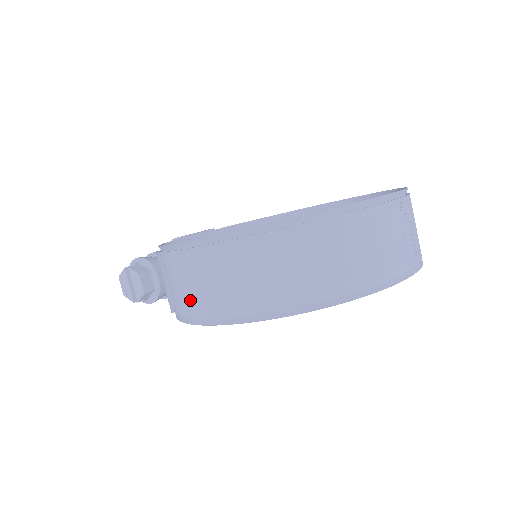
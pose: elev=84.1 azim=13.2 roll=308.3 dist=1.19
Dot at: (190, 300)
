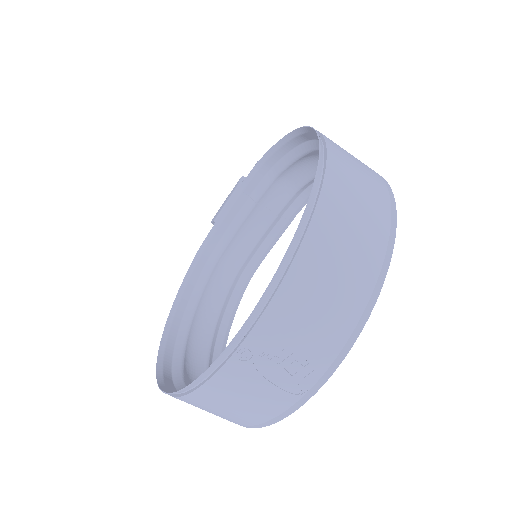
Dot at: occluded
